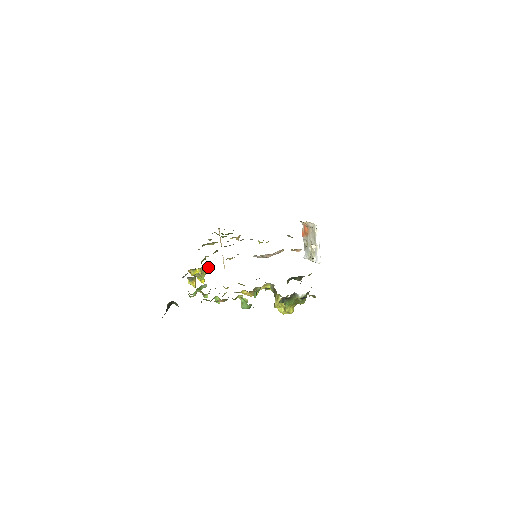
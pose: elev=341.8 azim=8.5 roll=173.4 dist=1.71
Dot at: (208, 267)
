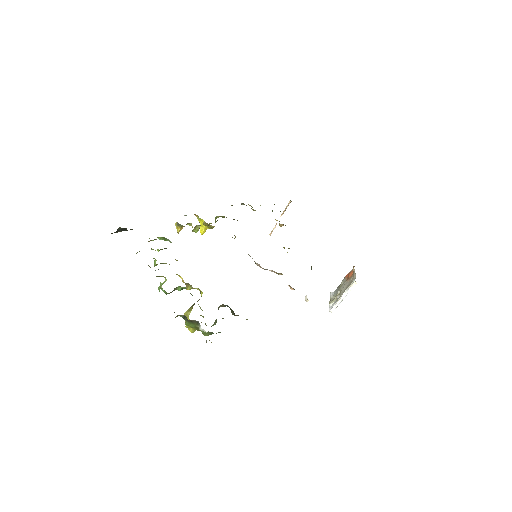
Dot at: occluded
